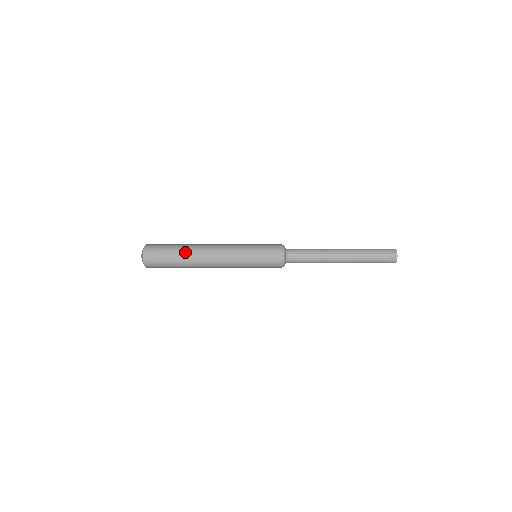
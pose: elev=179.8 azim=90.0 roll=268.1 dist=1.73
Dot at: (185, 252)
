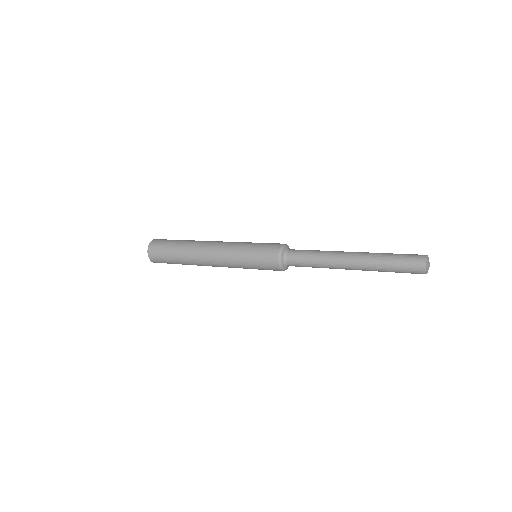
Dot at: (184, 247)
